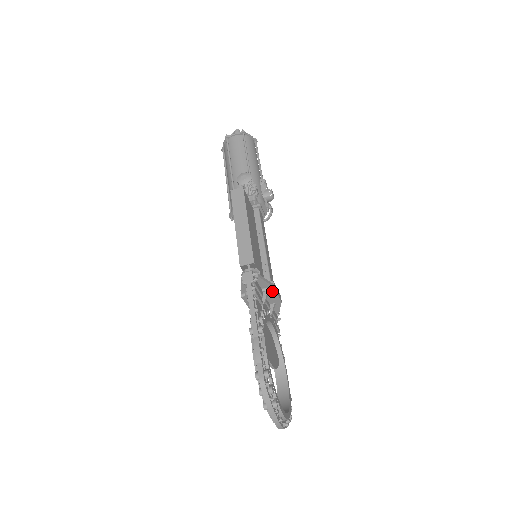
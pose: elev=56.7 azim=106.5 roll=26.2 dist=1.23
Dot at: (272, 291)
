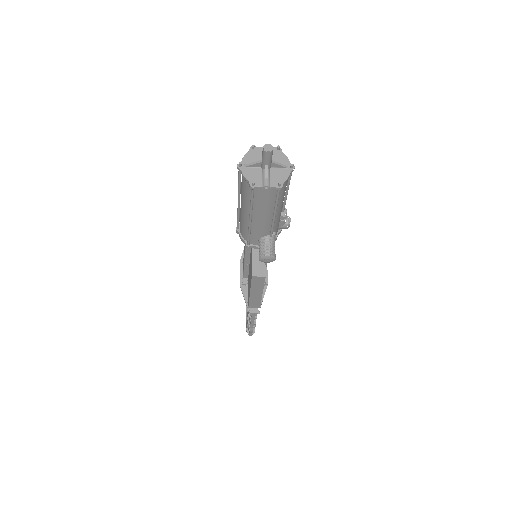
Dot at: occluded
